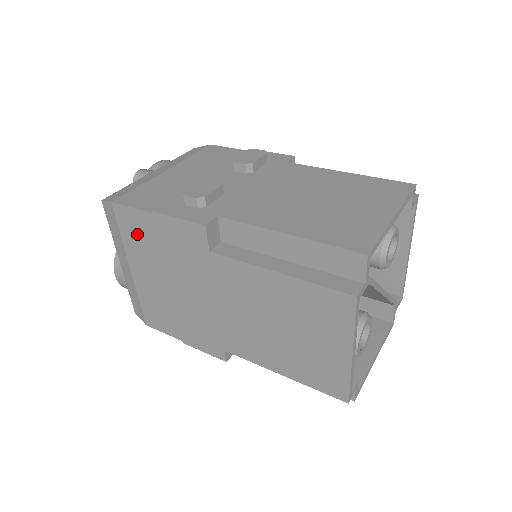
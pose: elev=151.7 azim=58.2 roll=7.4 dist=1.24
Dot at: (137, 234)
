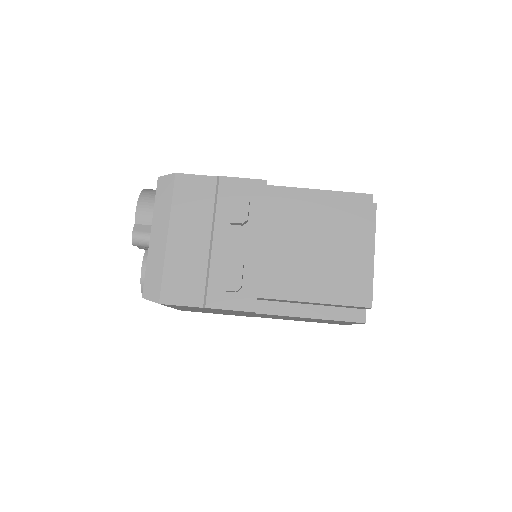
Dot at: (184, 307)
